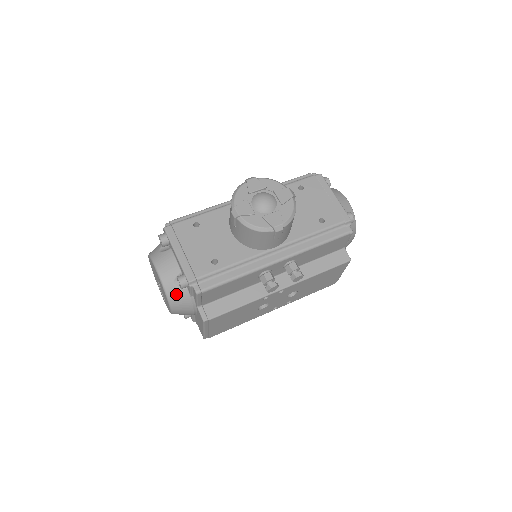
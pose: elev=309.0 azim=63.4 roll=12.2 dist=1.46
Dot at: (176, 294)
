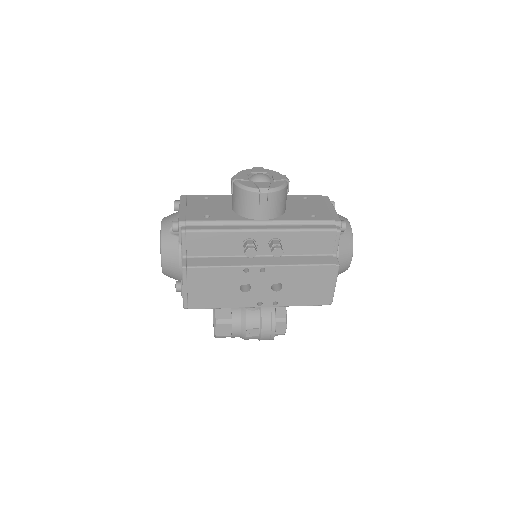
Dot at: (168, 240)
